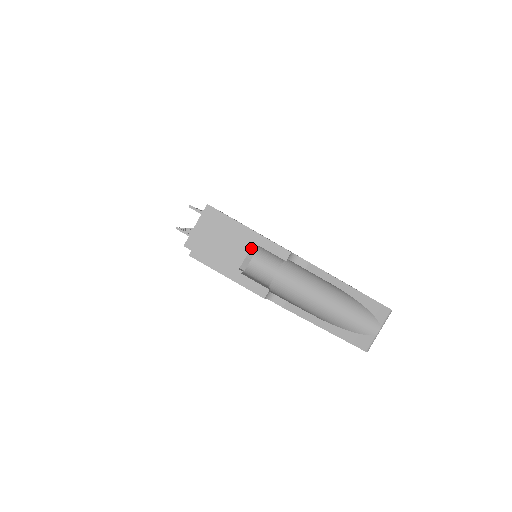
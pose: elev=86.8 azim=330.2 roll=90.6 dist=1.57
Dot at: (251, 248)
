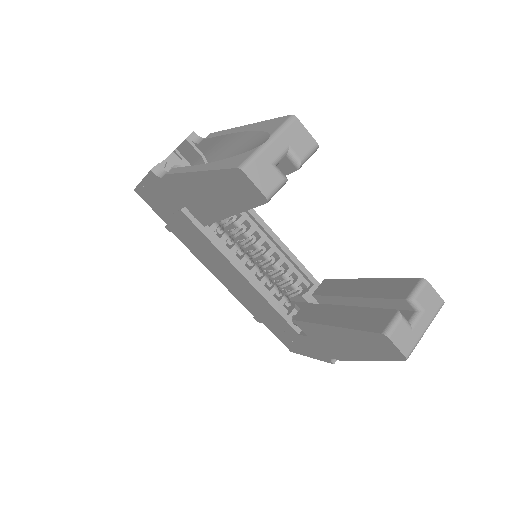
Dot at: (177, 161)
